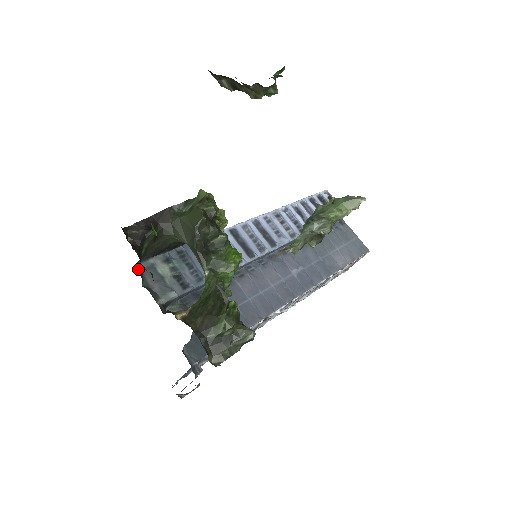
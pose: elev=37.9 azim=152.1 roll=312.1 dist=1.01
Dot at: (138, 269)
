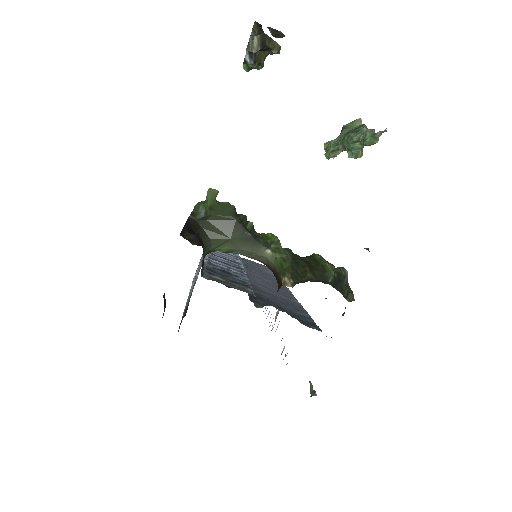
Dot at: (207, 279)
